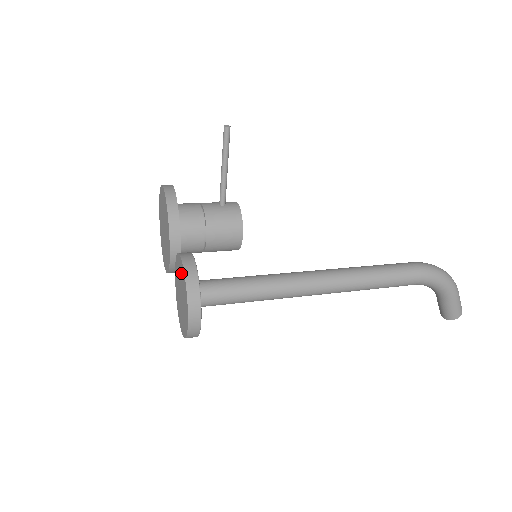
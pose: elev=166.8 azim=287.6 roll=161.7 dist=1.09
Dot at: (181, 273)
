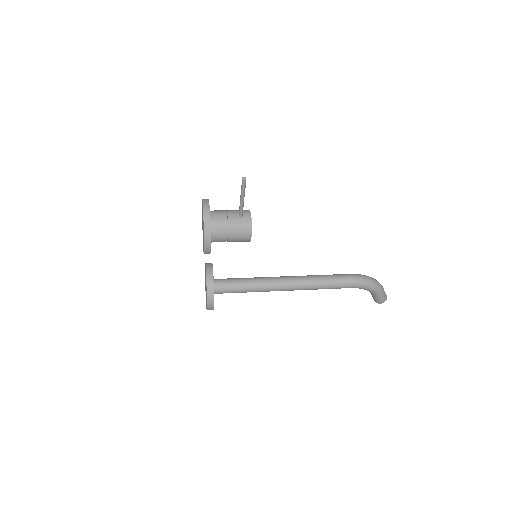
Dot at: occluded
